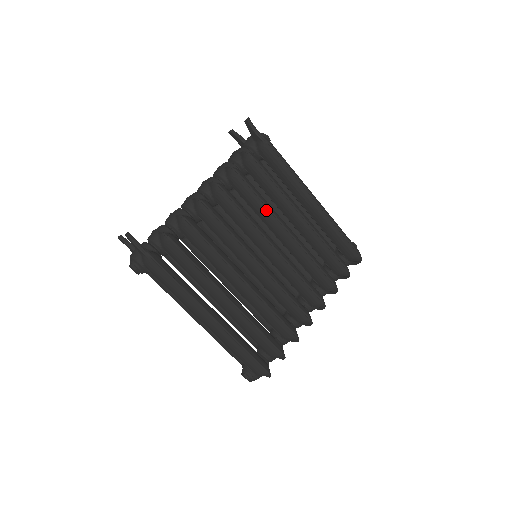
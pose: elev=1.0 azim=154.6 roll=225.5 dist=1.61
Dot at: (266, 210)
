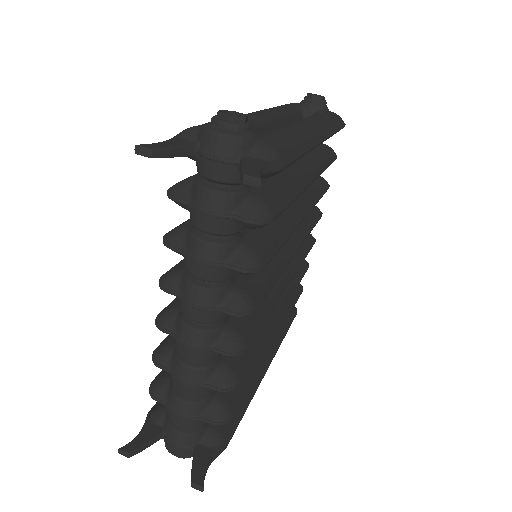
Dot at: occluded
